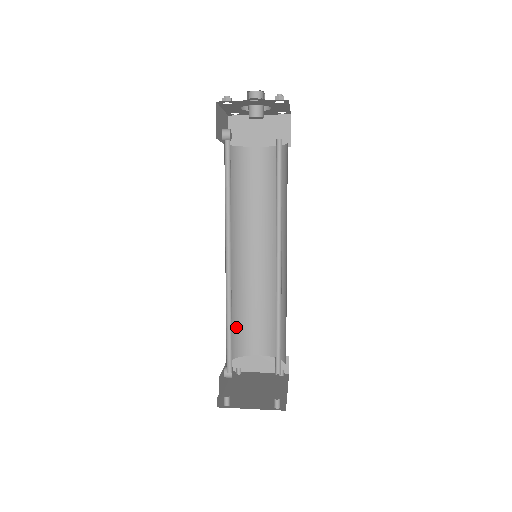
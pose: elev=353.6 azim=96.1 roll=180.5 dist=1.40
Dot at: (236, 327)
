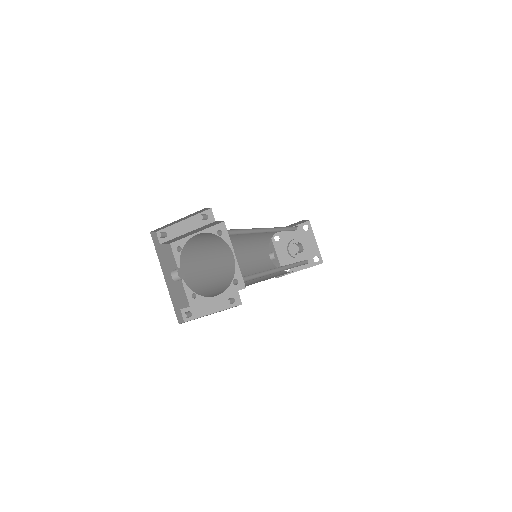
Dot at: (211, 287)
